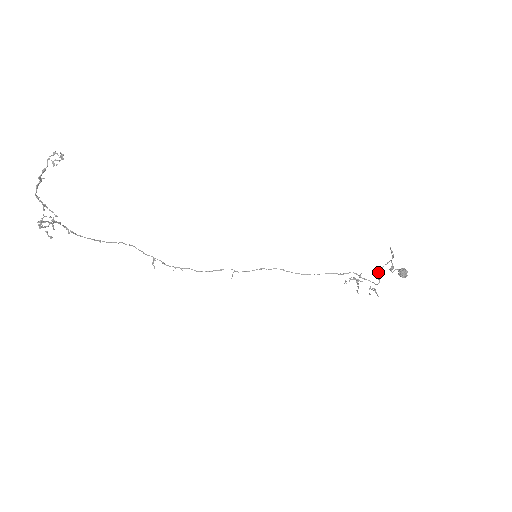
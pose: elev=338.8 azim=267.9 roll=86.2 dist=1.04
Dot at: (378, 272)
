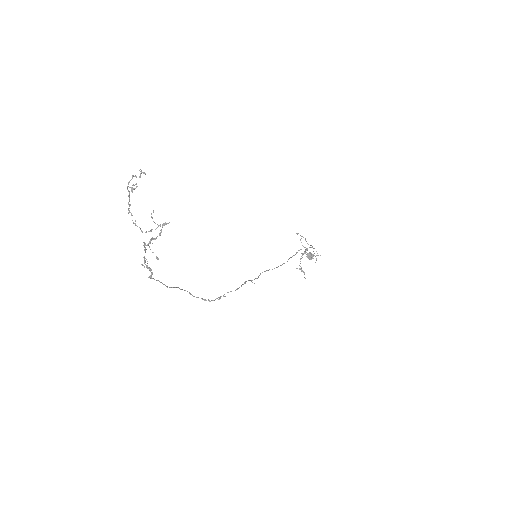
Dot at: occluded
